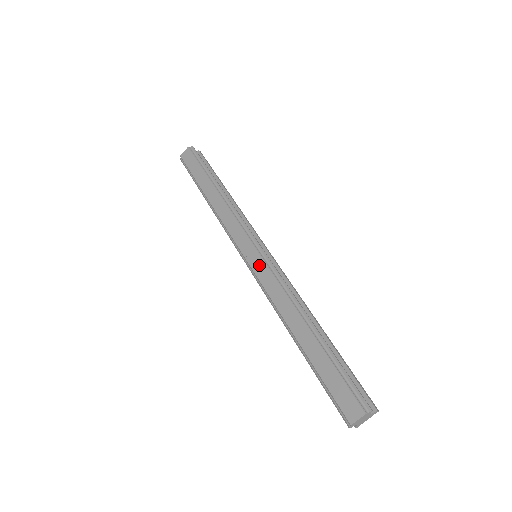
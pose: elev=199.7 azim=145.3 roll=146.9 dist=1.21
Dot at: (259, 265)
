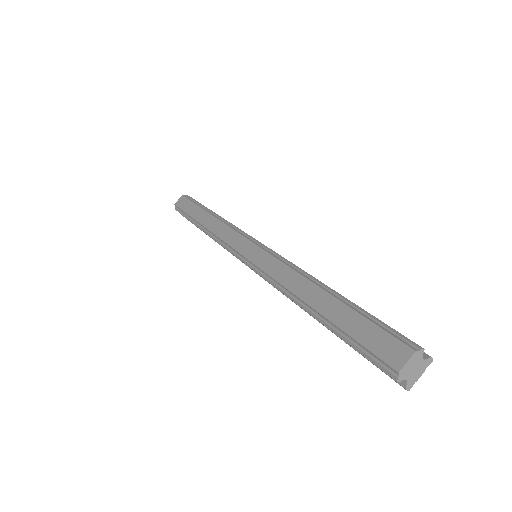
Dot at: (260, 256)
